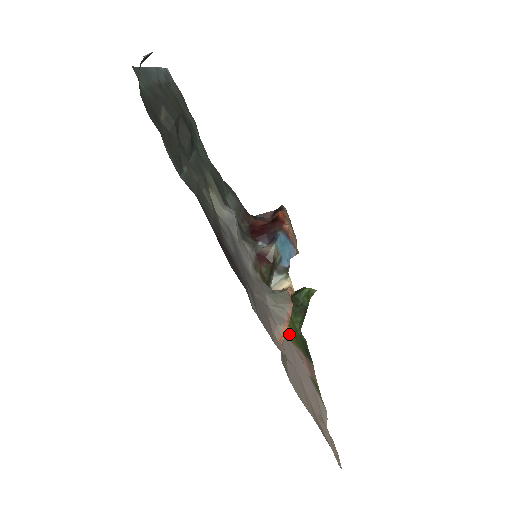
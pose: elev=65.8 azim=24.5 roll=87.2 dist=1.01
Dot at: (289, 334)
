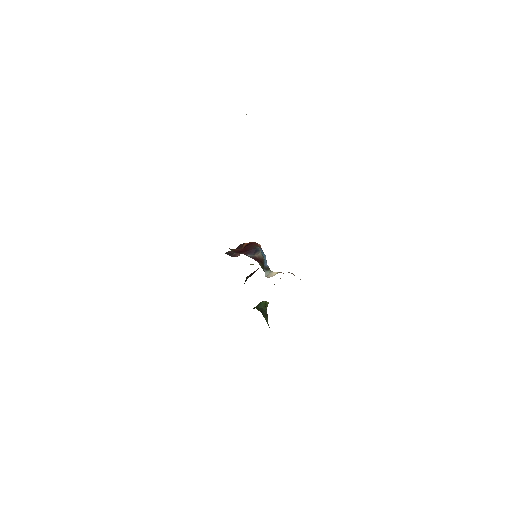
Dot at: occluded
